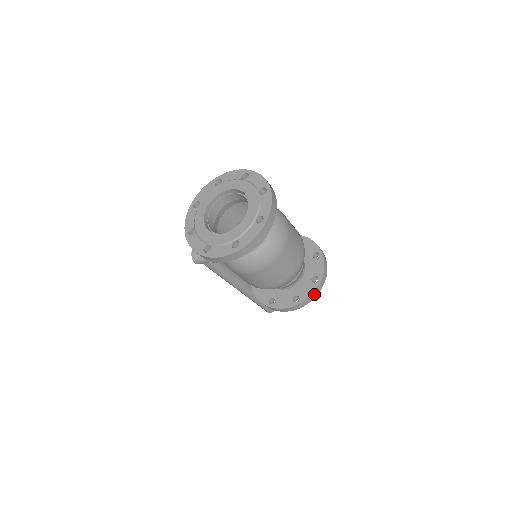
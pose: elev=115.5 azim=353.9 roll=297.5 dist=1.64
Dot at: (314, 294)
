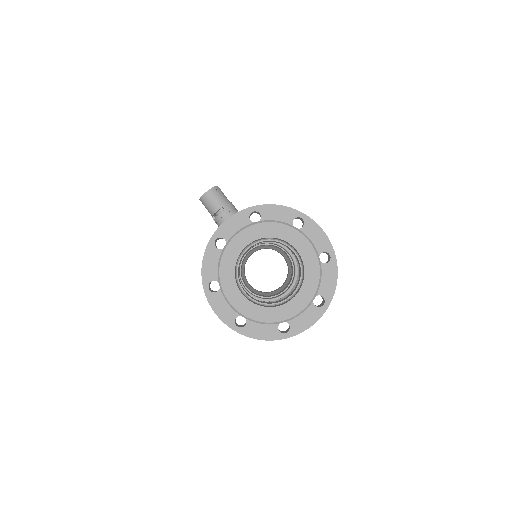
Dot at: occluded
